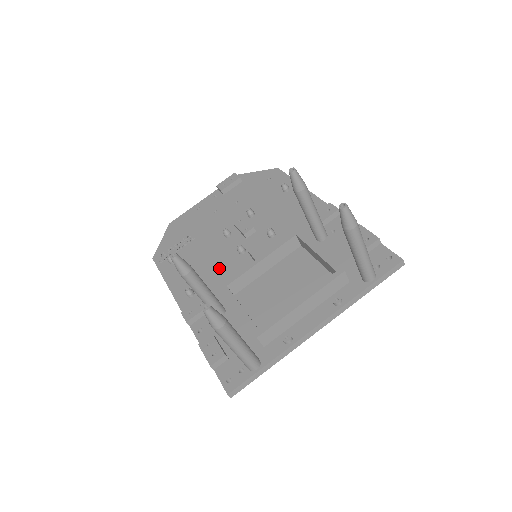
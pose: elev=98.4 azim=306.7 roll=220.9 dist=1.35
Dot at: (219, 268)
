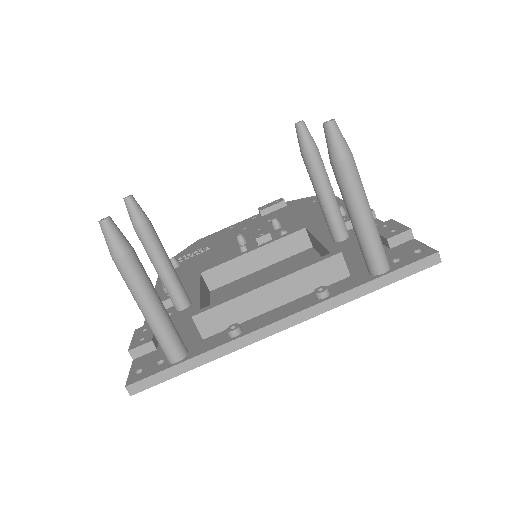
Dot at: occluded
